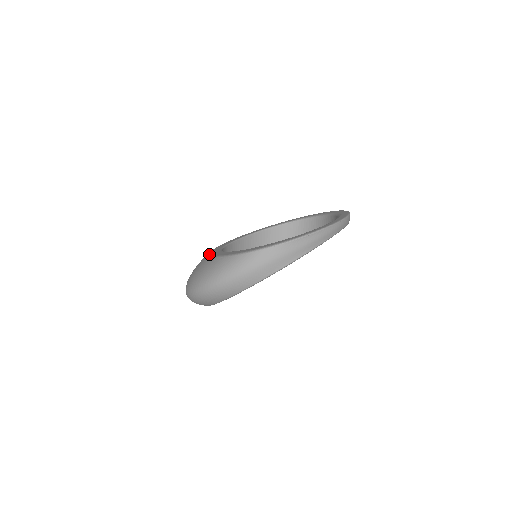
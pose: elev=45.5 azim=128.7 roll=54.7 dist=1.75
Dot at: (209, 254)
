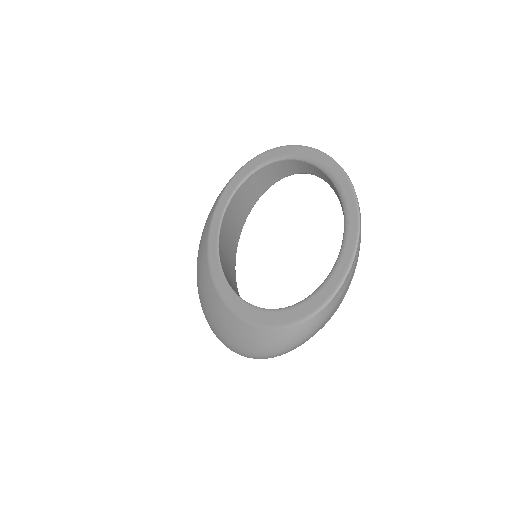
Dot at: (231, 311)
